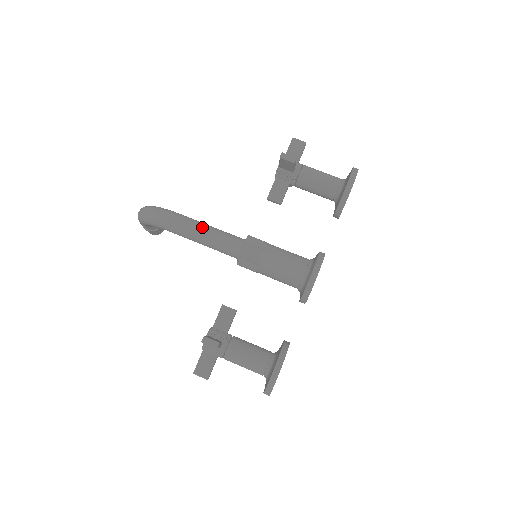
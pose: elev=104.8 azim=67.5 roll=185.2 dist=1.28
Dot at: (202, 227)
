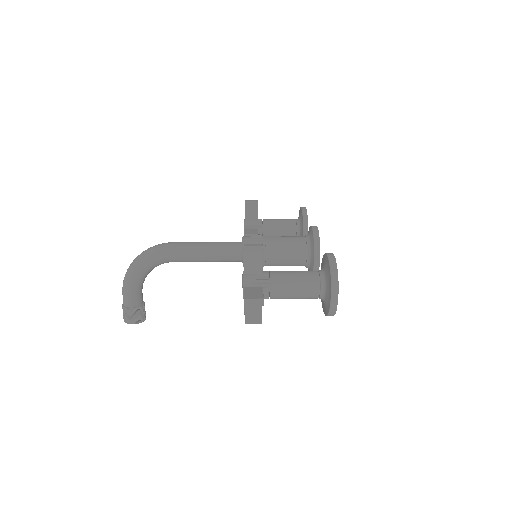
Dot at: (199, 242)
